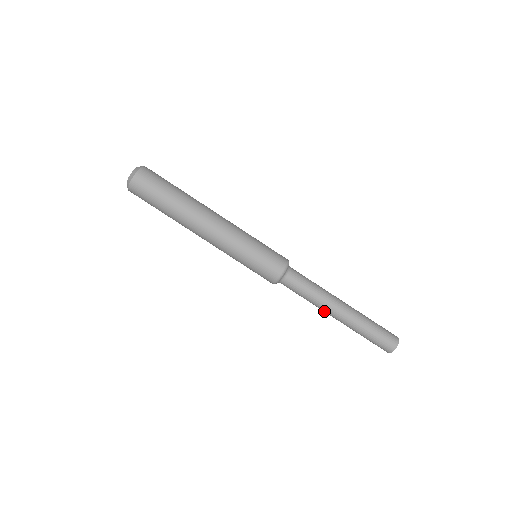
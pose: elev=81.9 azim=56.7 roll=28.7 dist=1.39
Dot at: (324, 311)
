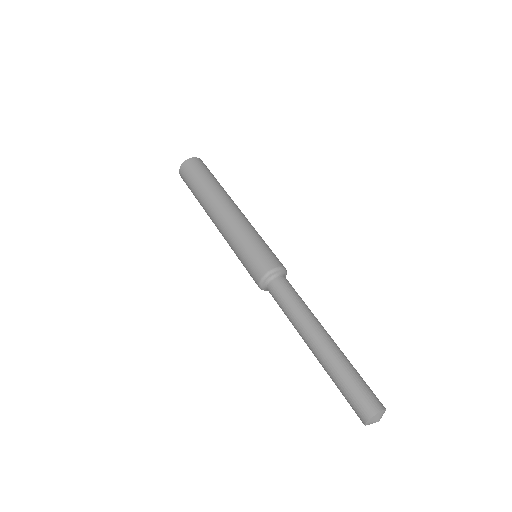
Dot at: (306, 328)
